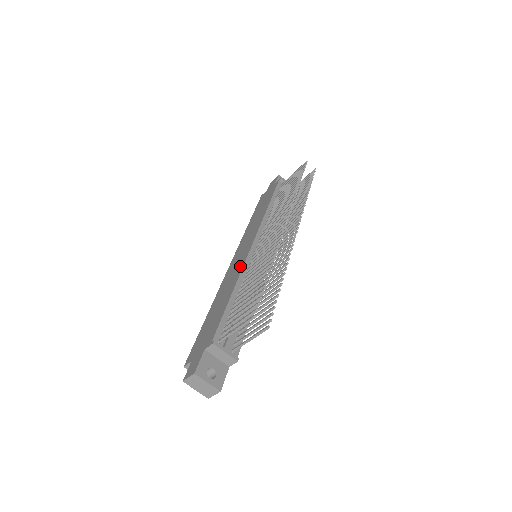
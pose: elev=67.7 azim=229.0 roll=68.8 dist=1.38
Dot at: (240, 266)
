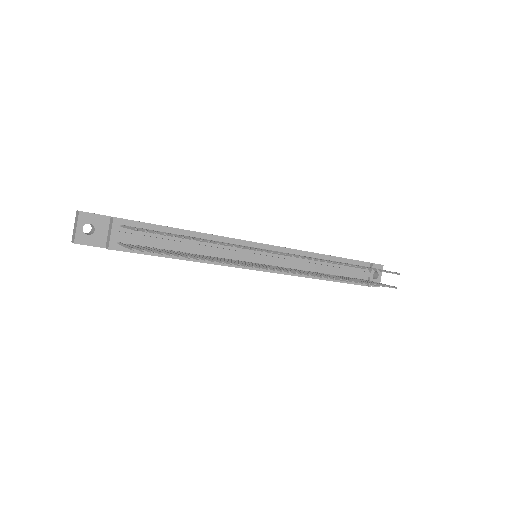
Dot at: occluded
